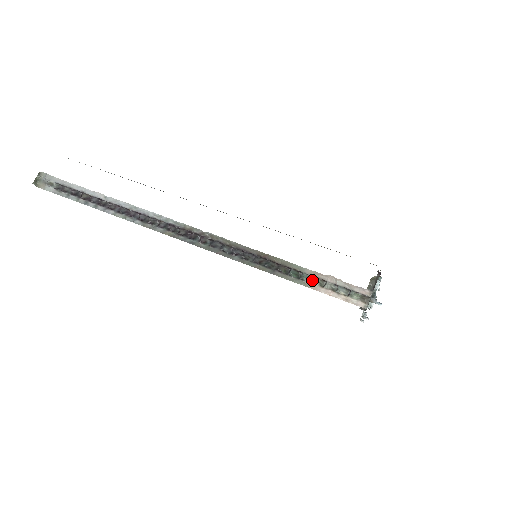
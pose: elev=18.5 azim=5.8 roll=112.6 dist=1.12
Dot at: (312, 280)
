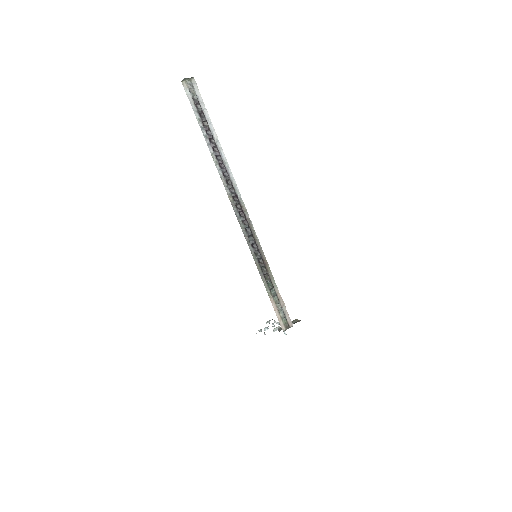
Dot at: (275, 296)
